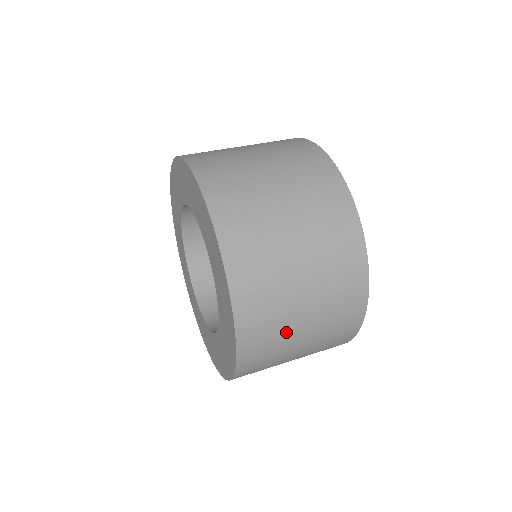
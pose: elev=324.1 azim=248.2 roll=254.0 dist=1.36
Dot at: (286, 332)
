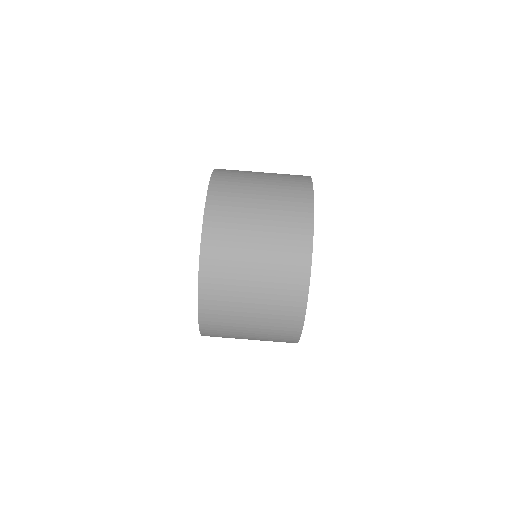
Dot at: occluded
